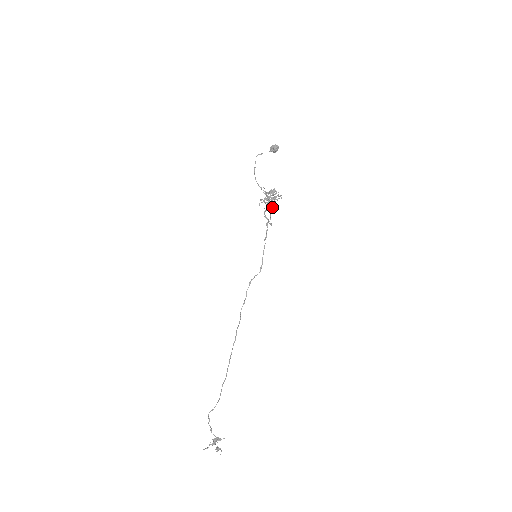
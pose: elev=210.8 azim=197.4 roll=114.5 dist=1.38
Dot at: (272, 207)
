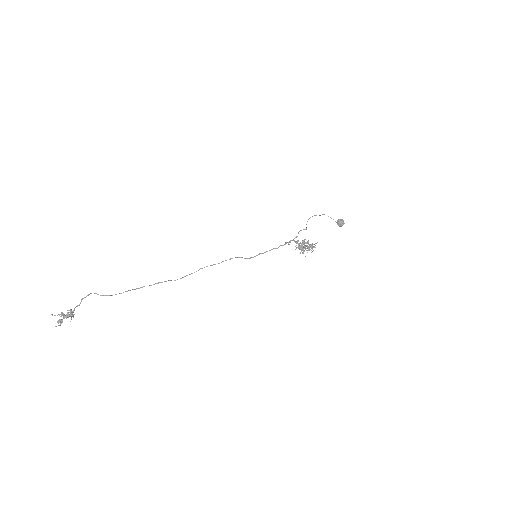
Dot at: (301, 248)
